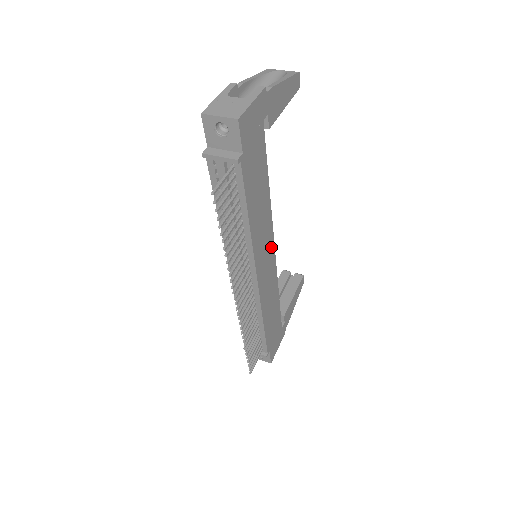
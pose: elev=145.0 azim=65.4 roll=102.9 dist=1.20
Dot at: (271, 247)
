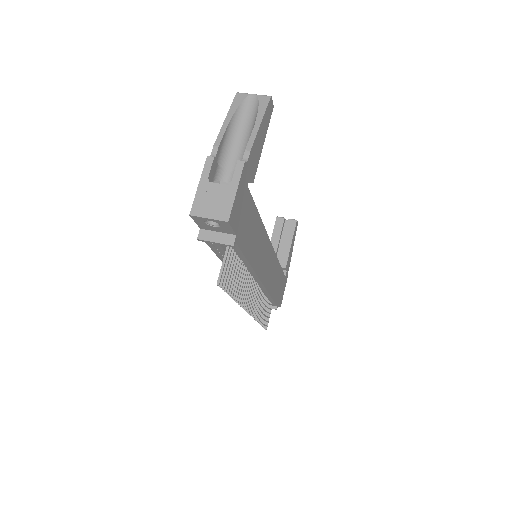
Dot at: (269, 248)
